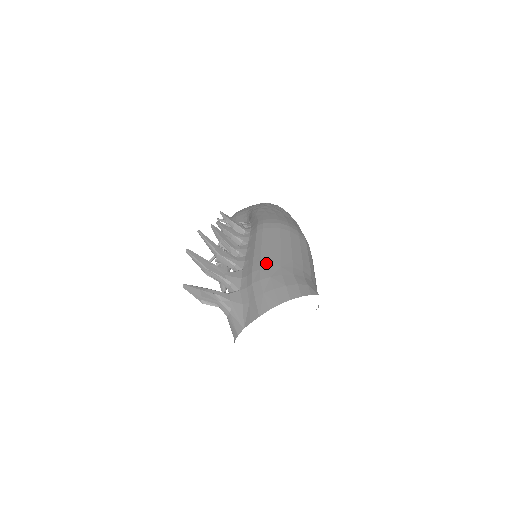
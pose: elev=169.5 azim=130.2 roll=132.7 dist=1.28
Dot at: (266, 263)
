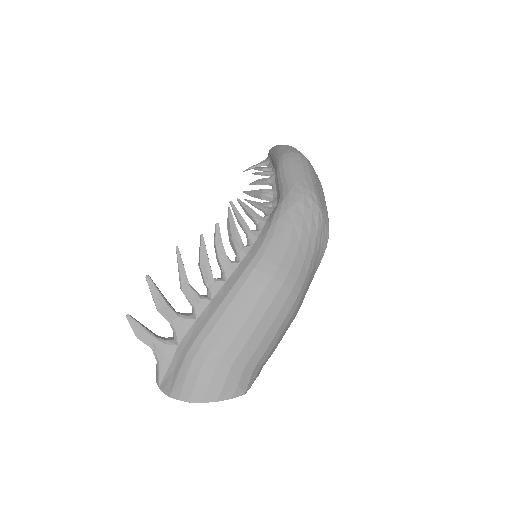
Dot at: (212, 341)
